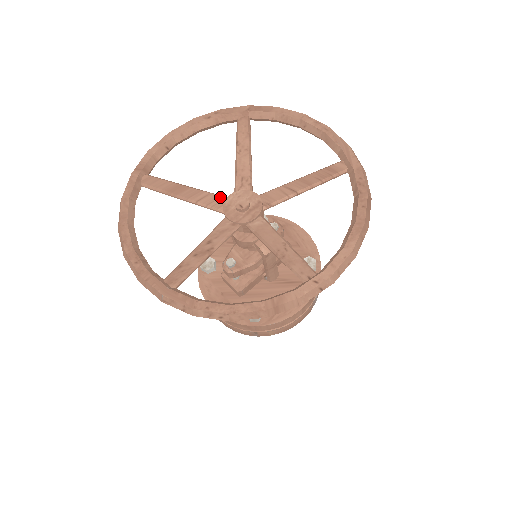
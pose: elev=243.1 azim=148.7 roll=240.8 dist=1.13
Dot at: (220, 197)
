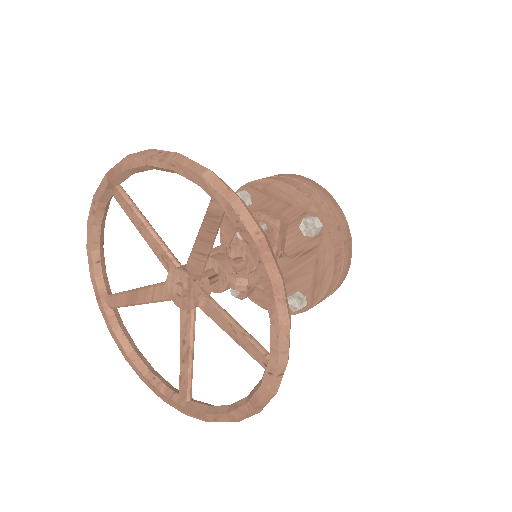
Dot at: (163, 286)
